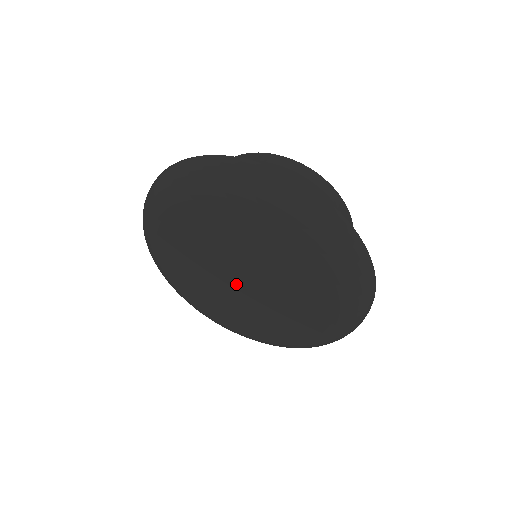
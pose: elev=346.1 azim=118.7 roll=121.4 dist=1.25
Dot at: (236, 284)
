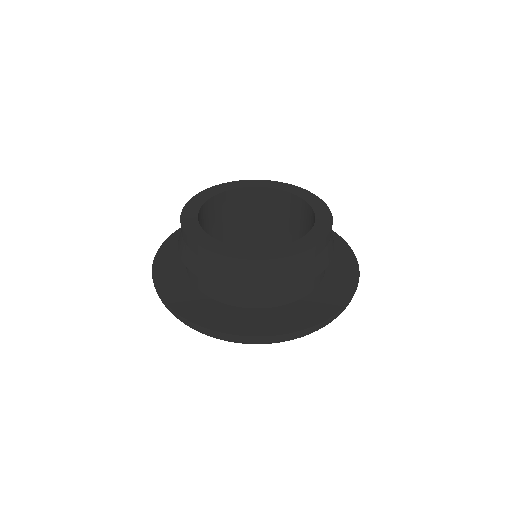
Dot at: occluded
